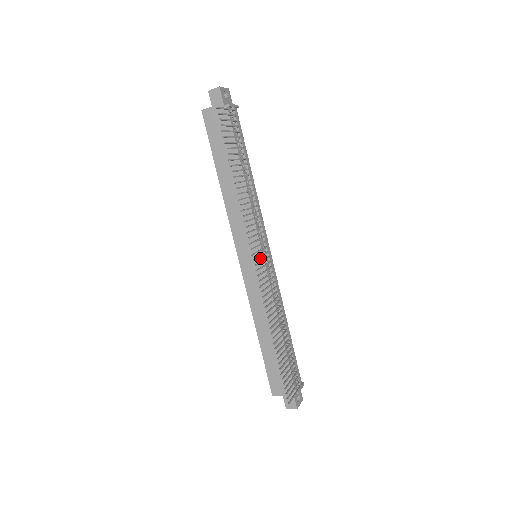
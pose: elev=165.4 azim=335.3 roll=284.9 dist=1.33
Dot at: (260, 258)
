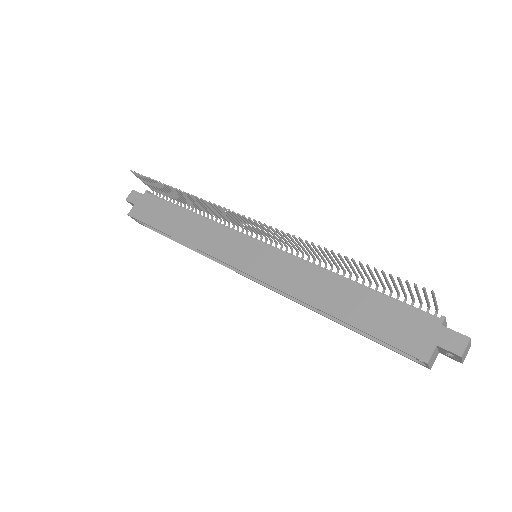
Dot at: (259, 246)
